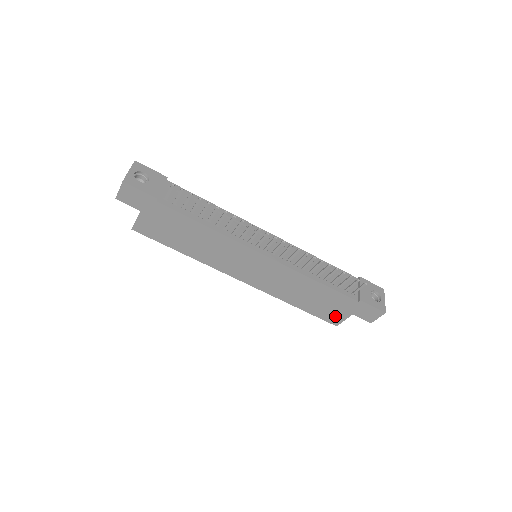
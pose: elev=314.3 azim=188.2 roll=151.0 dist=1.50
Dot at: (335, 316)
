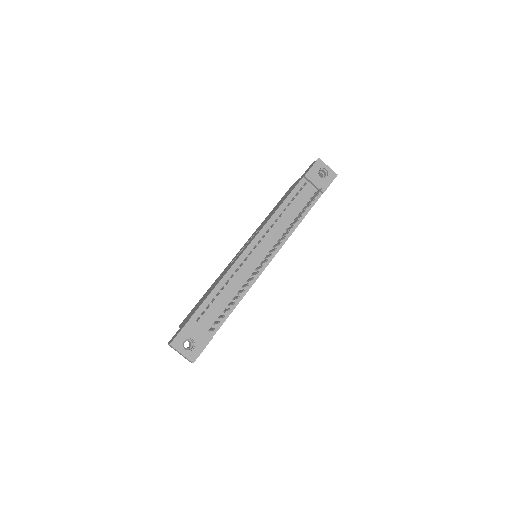
Dot at: occluded
